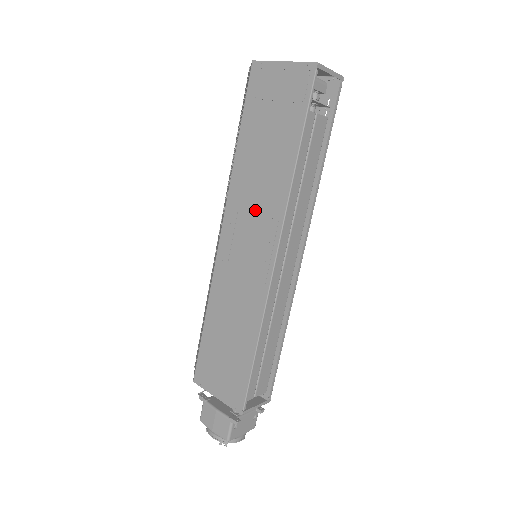
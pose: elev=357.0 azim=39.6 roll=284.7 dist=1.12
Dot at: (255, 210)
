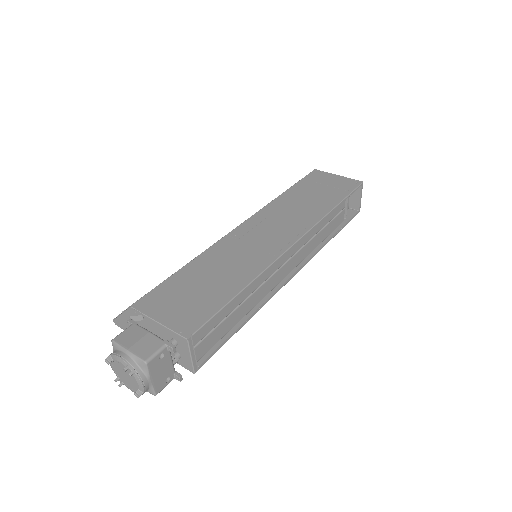
Dot at: (285, 220)
